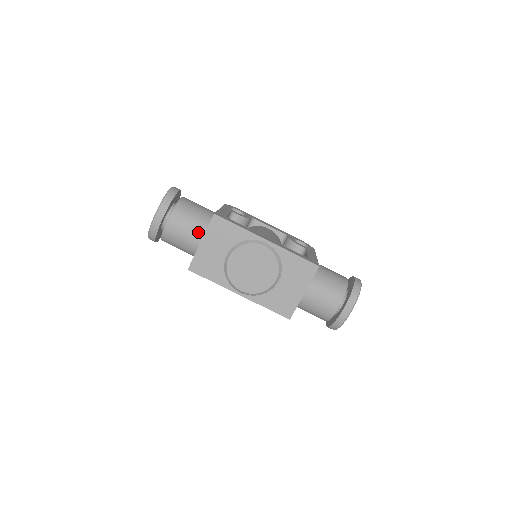
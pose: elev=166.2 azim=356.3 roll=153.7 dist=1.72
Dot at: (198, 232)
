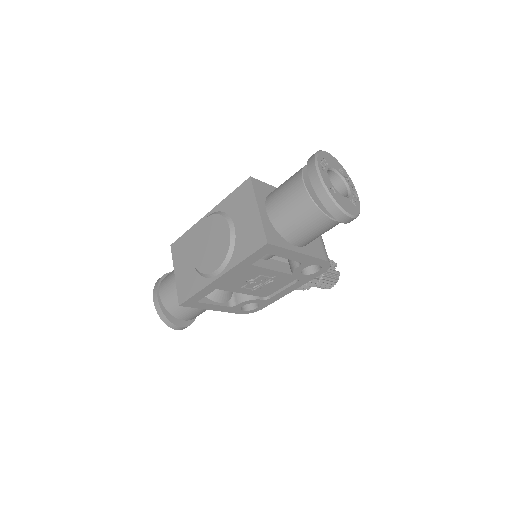
Dot at: occluded
